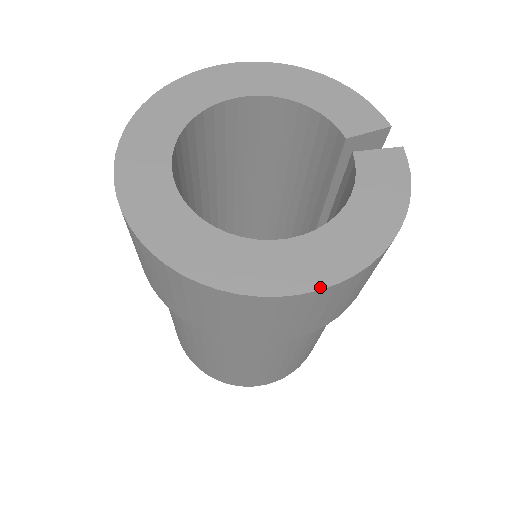
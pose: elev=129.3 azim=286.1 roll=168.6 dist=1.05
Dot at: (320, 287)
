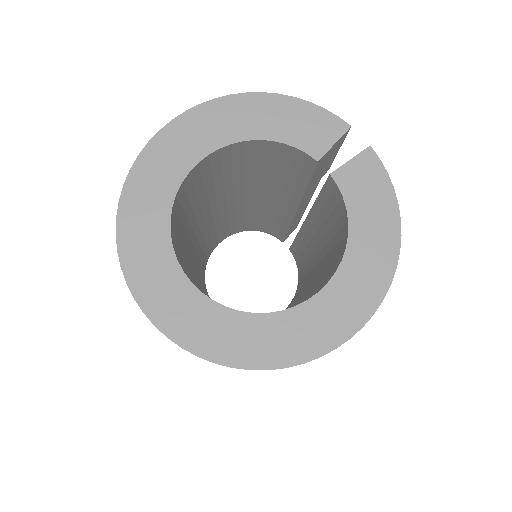
Dot at: (362, 324)
